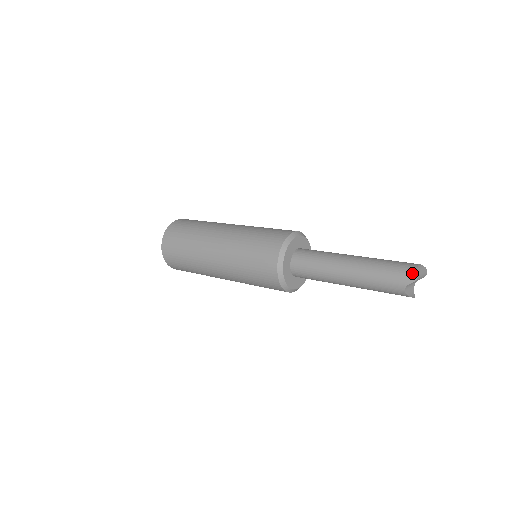
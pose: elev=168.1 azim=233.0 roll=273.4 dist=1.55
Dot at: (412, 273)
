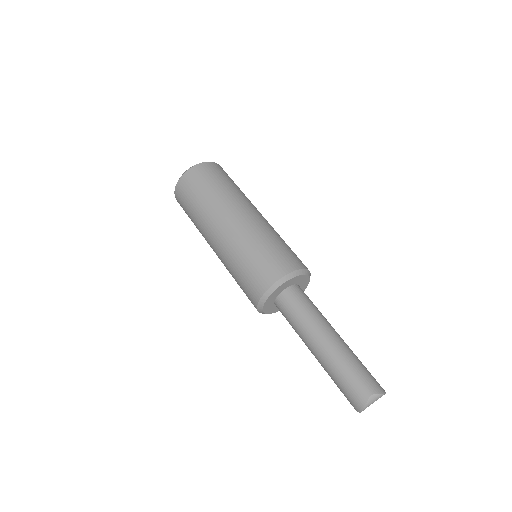
Dot at: (358, 405)
